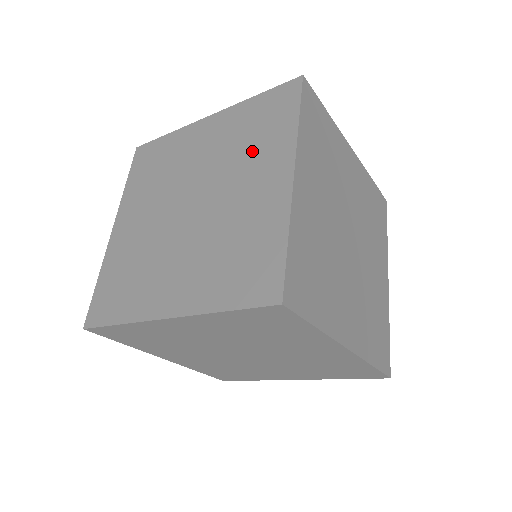
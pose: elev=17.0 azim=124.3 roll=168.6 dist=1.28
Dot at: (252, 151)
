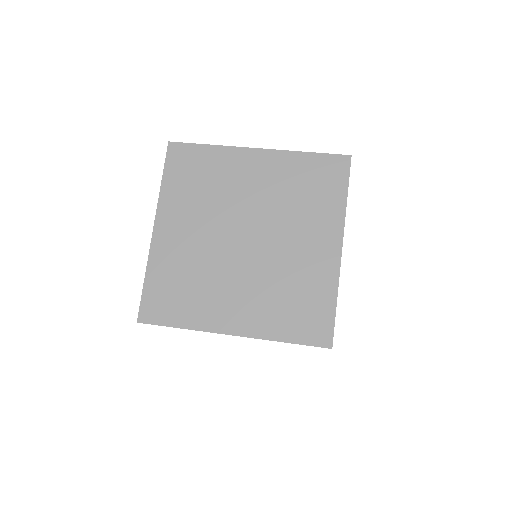
Dot at: occluded
